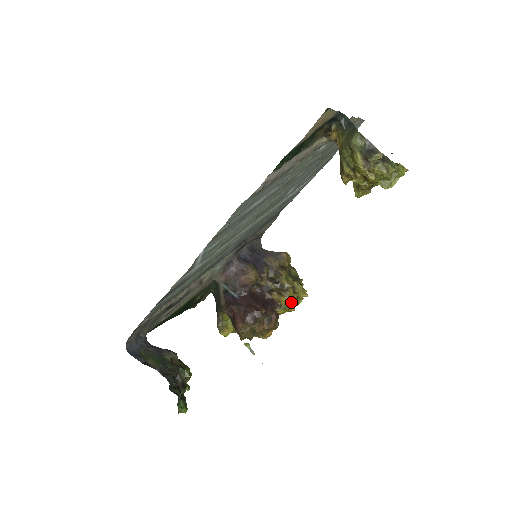
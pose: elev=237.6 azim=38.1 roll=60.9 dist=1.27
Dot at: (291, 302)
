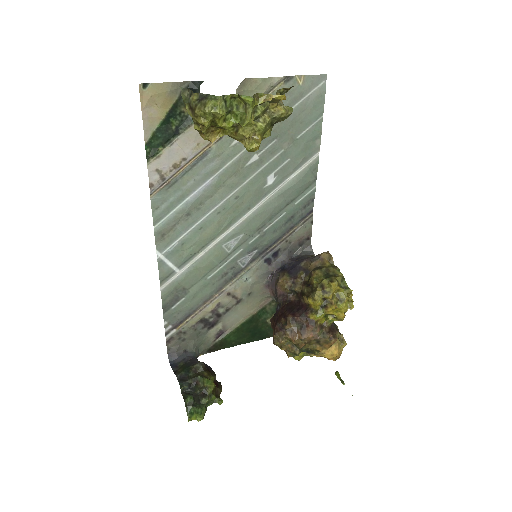
Dot at: (326, 305)
